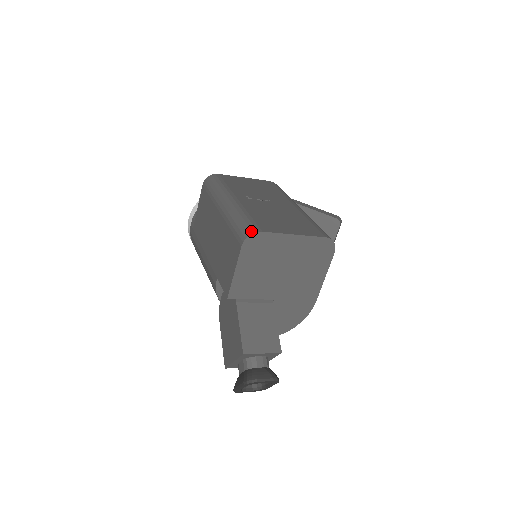
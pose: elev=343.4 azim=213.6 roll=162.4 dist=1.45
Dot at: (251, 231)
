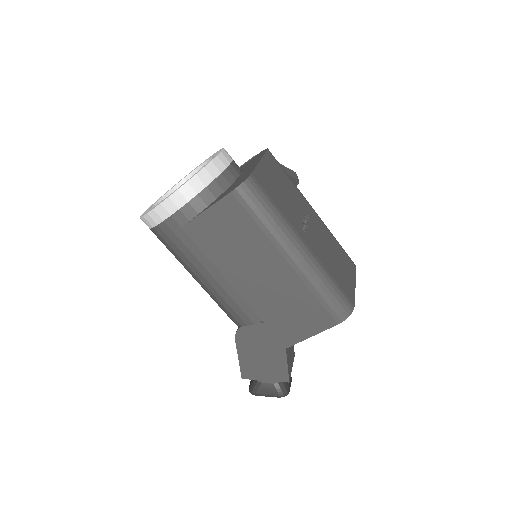
Dot at: (349, 310)
